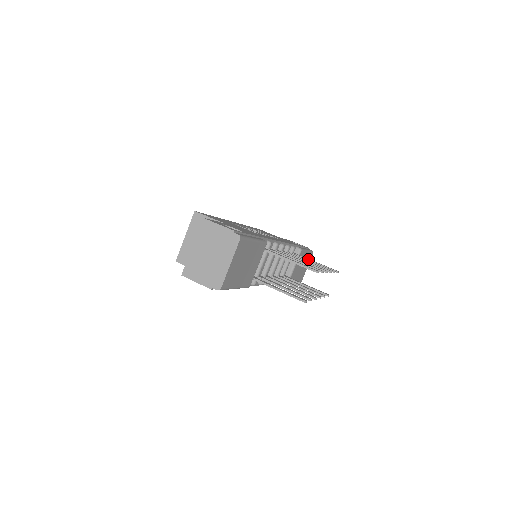
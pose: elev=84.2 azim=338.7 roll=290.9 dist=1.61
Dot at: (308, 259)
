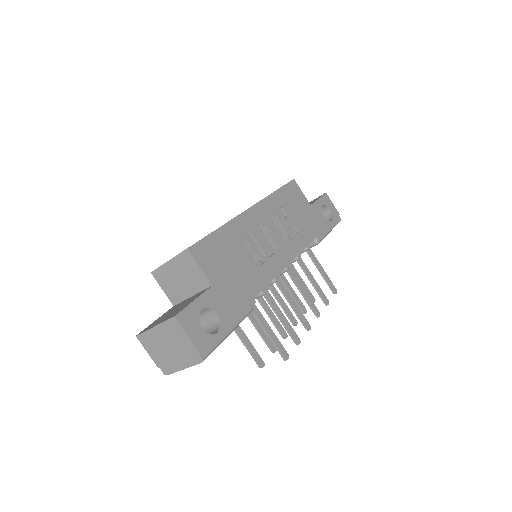
Dot at: (316, 264)
